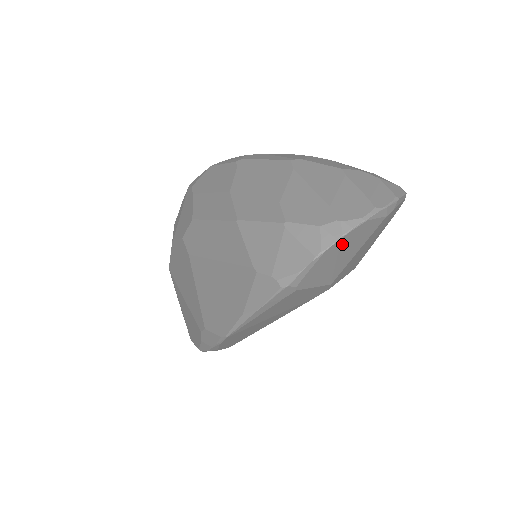
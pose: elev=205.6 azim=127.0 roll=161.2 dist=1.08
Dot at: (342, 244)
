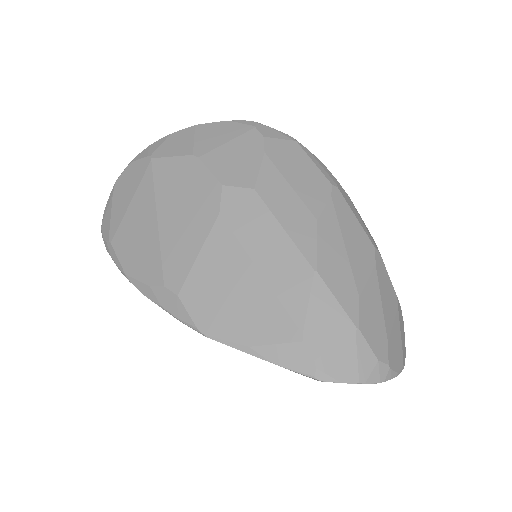
Dot at: occluded
